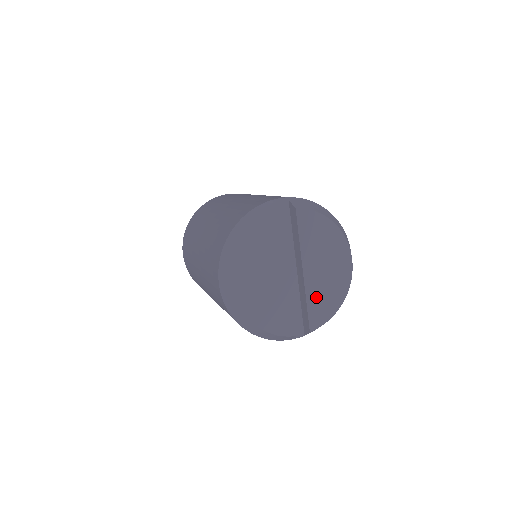
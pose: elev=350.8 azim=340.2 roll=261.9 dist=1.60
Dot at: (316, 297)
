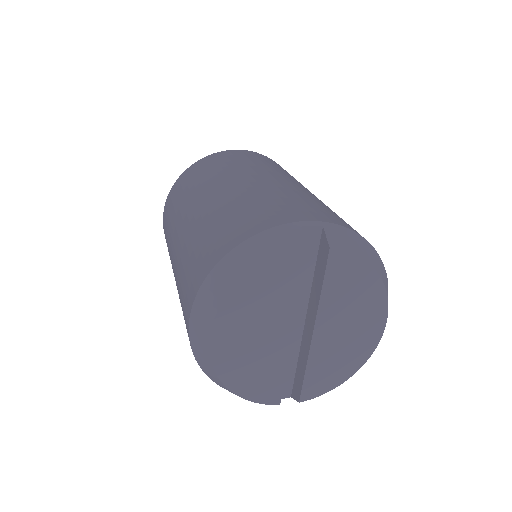
Dot at: (321, 364)
